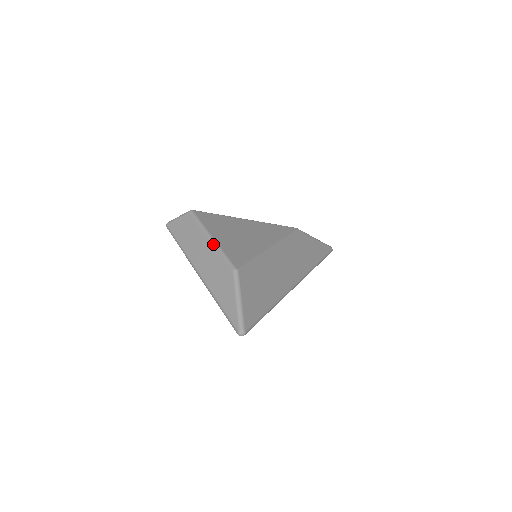
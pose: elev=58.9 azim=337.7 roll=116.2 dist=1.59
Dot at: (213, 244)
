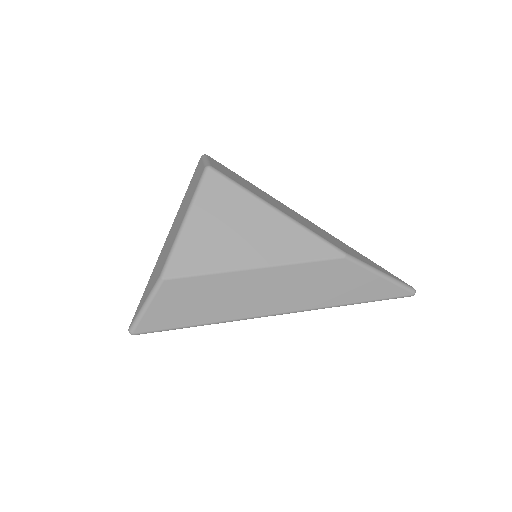
Dot at: (179, 230)
